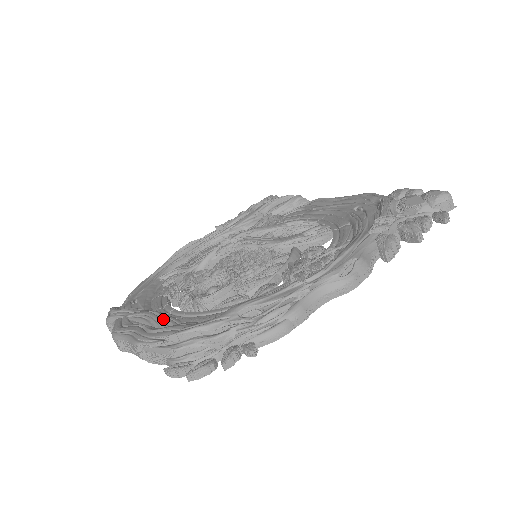
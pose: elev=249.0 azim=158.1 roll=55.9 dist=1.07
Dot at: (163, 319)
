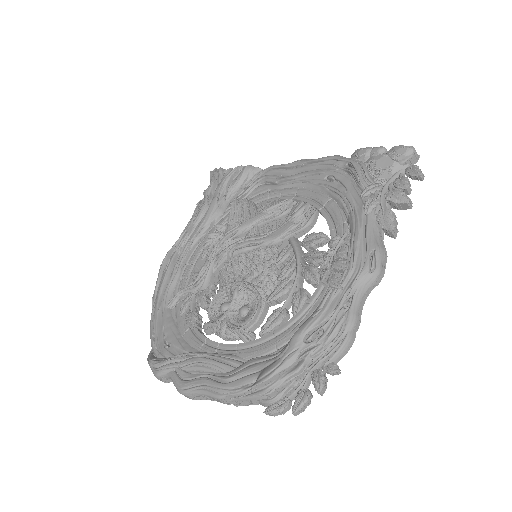
Dot at: (222, 361)
